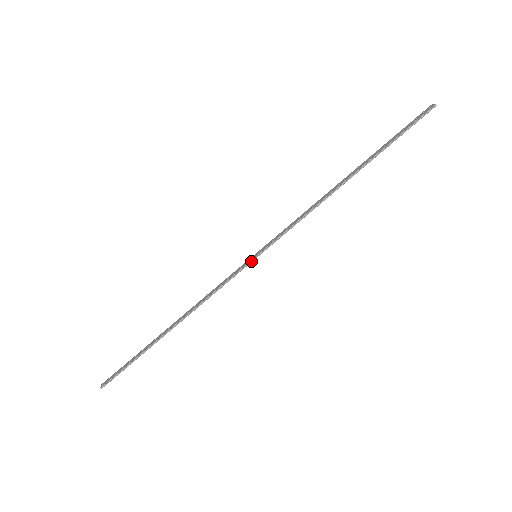
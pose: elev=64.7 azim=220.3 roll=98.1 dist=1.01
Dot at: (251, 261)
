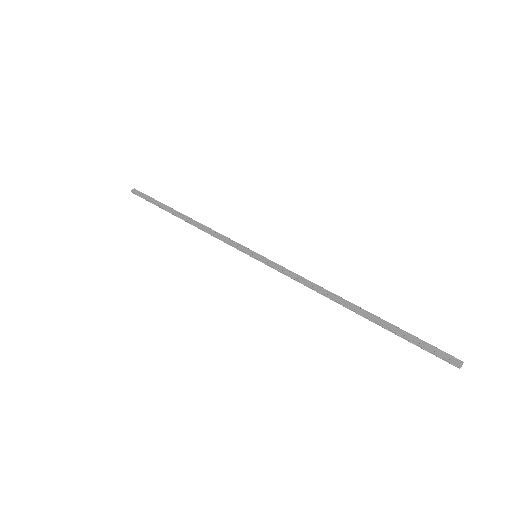
Dot at: (250, 255)
